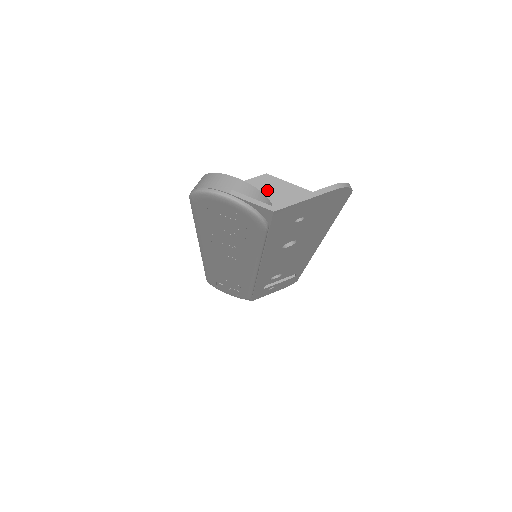
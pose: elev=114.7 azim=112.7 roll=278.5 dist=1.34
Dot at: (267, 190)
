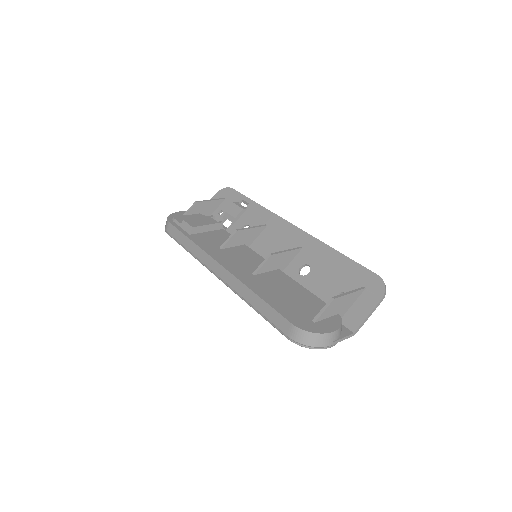
Dot at: (336, 308)
